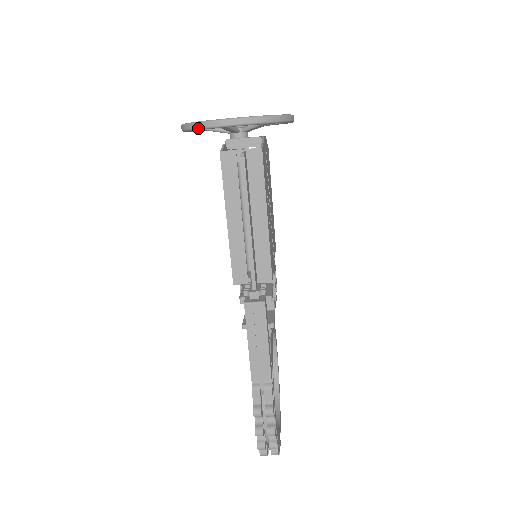
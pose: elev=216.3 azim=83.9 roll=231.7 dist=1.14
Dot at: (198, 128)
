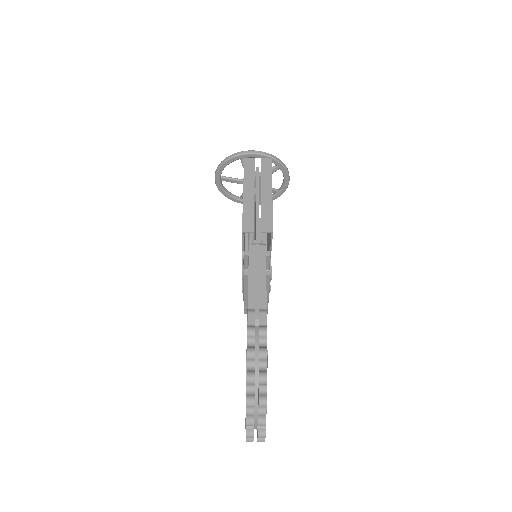
Dot at: (230, 157)
